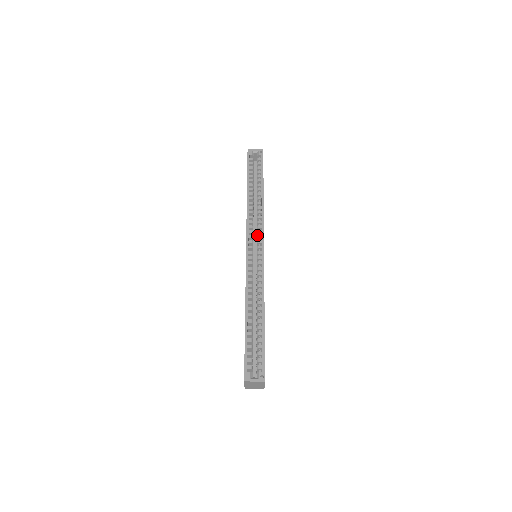
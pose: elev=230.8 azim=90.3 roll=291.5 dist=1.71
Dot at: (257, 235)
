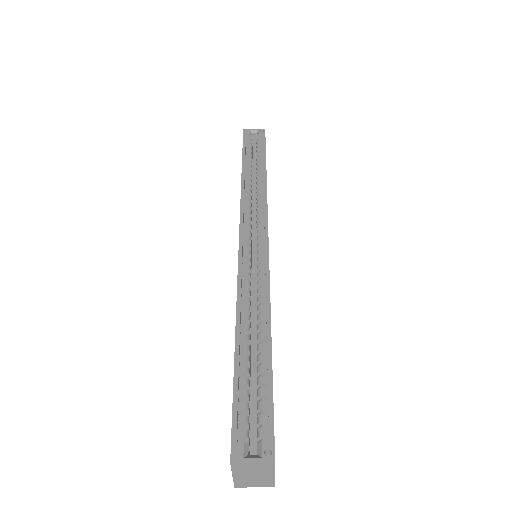
Dot at: (257, 224)
